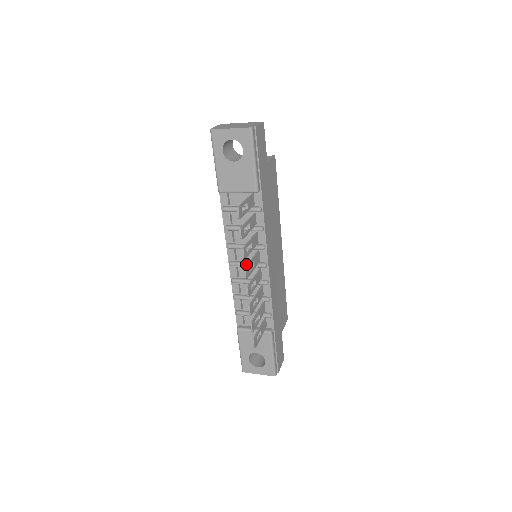
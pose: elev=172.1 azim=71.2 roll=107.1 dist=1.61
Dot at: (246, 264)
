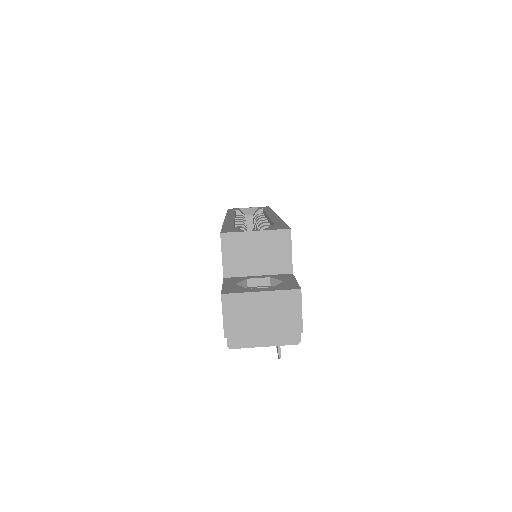
Dot at: occluded
